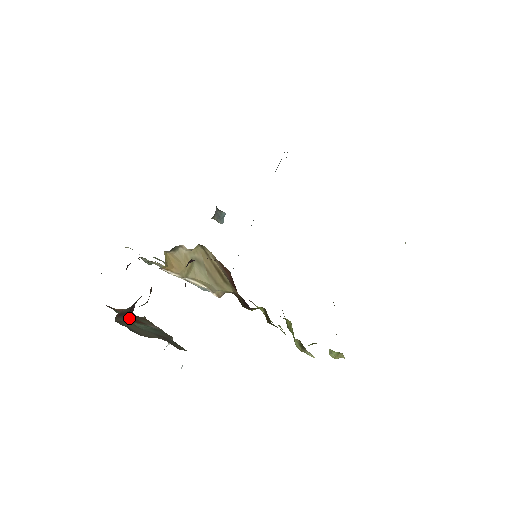
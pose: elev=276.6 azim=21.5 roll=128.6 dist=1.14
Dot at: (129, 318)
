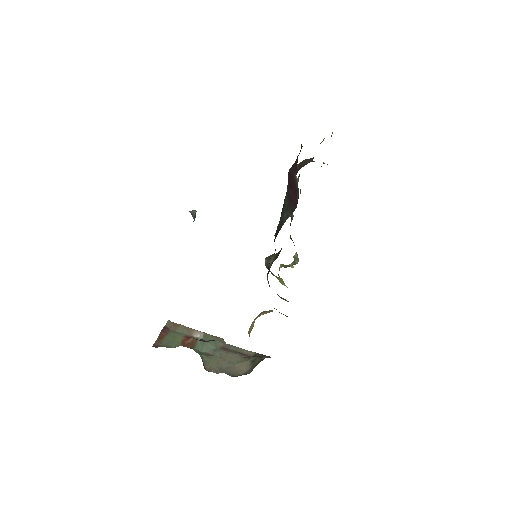
Dot at: (197, 352)
